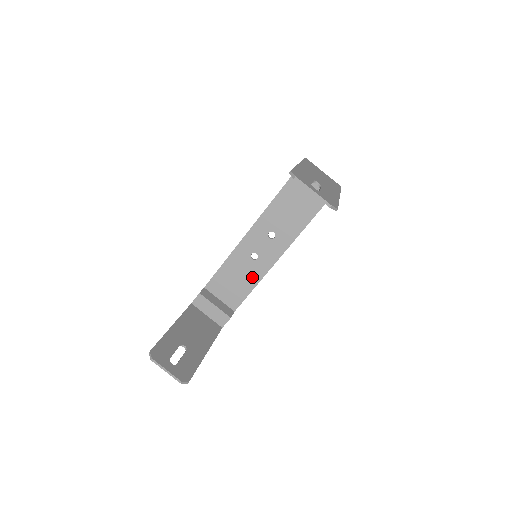
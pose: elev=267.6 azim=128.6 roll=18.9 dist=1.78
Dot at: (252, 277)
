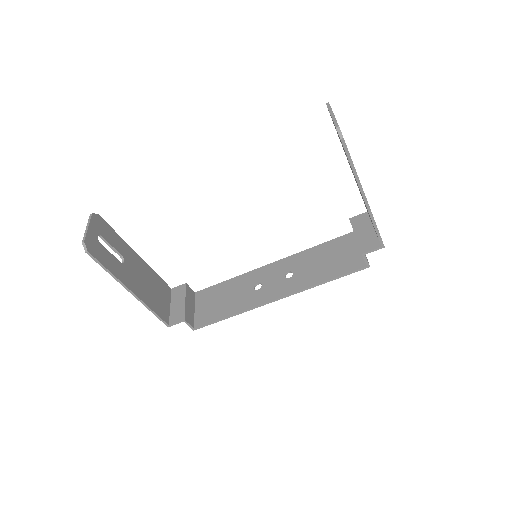
Dot at: (239, 304)
